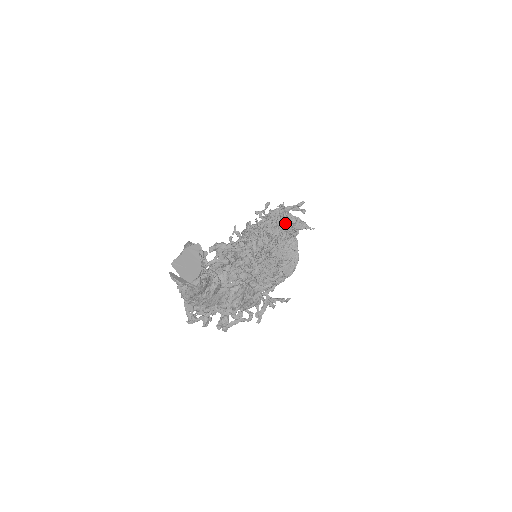
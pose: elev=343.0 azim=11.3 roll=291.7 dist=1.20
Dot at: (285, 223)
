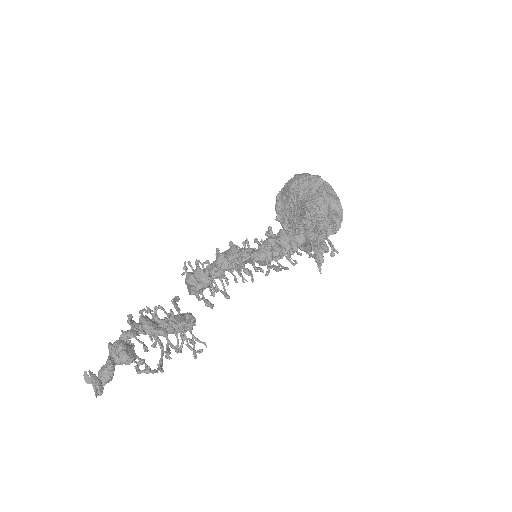
Dot at: occluded
